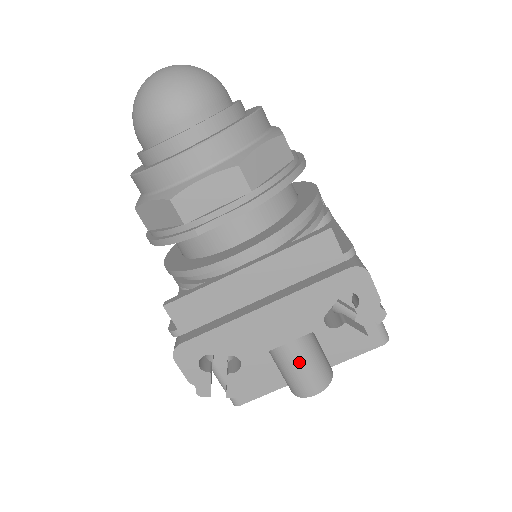
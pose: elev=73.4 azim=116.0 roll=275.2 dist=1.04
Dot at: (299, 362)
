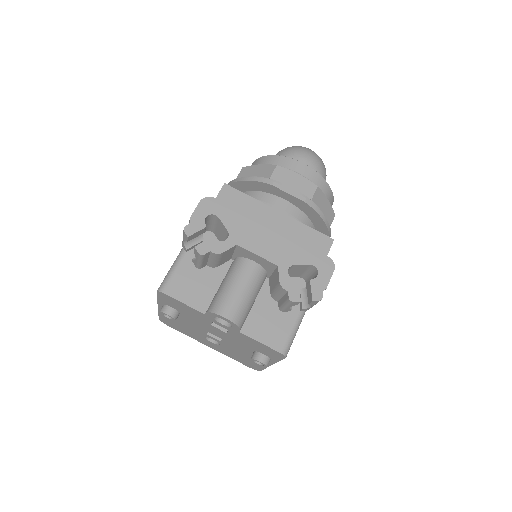
Dot at: (242, 288)
